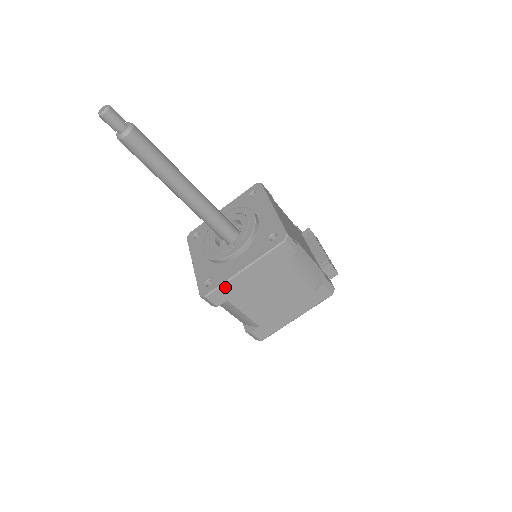
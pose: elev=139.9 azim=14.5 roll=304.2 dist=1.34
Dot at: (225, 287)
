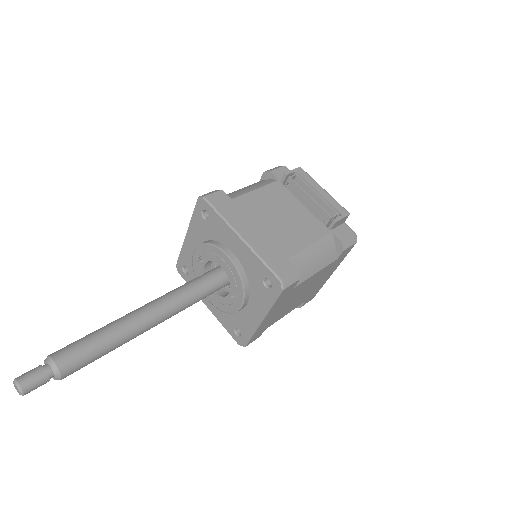
Dot at: (256, 333)
